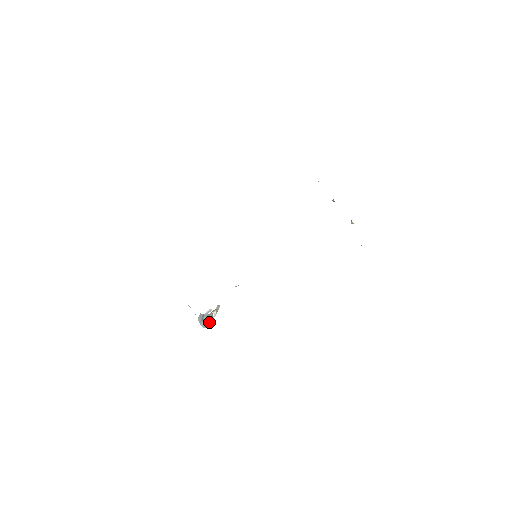
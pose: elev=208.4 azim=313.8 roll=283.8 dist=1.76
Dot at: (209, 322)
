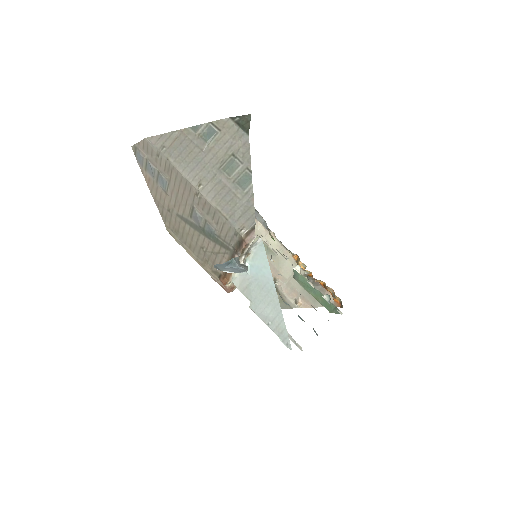
Dot at: (243, 267)
